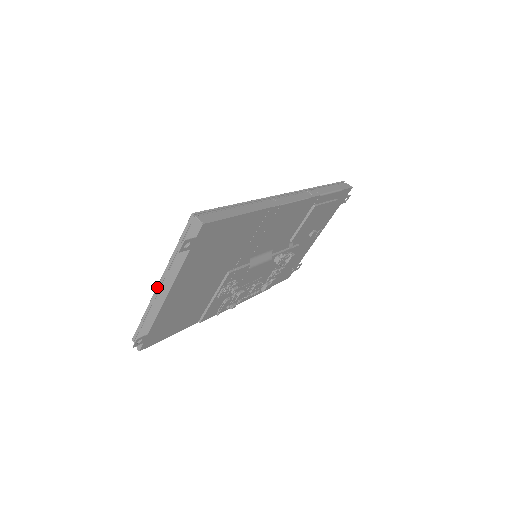
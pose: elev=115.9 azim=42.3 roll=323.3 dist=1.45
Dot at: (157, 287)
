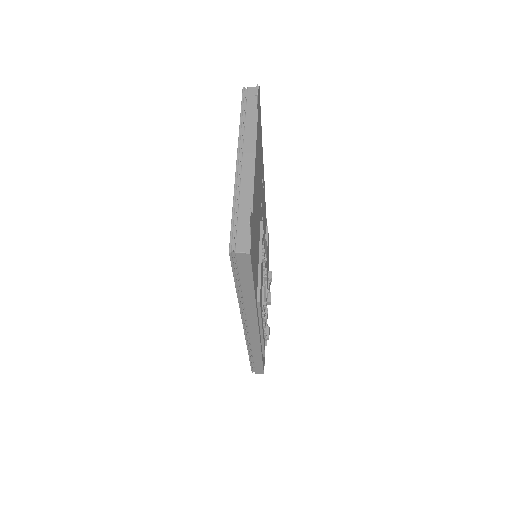
Dot at: (237, 163)
